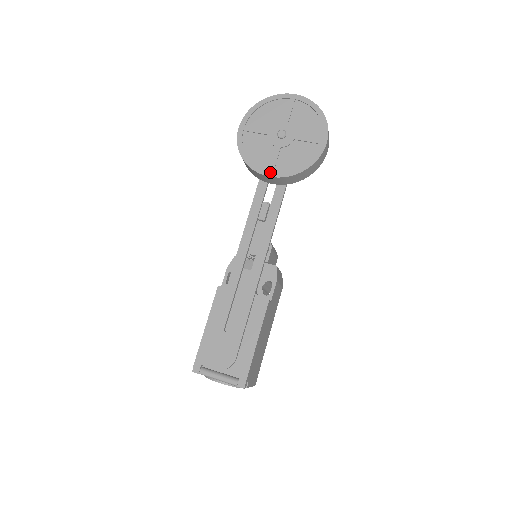
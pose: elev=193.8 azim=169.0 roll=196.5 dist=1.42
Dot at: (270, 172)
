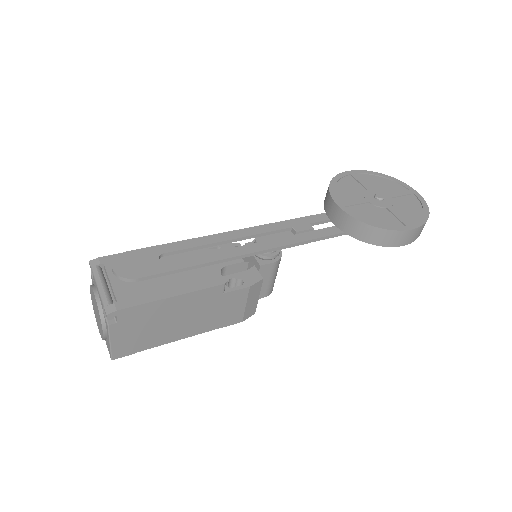
Dot at: (342, 204)
